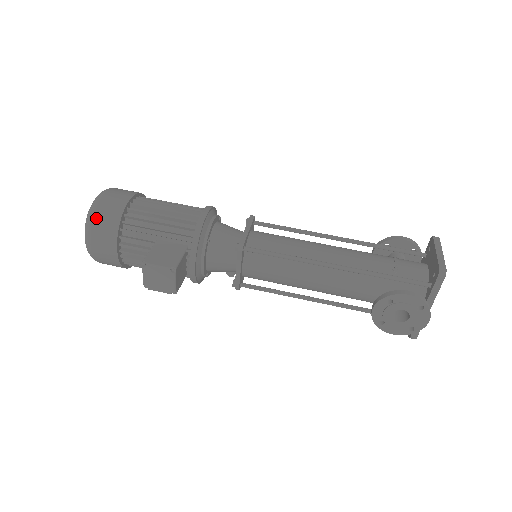
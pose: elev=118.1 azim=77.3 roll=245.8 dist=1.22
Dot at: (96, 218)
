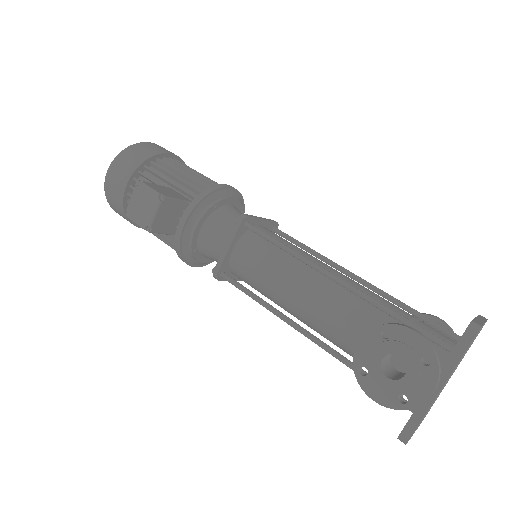
Dot at: (132, 149)
